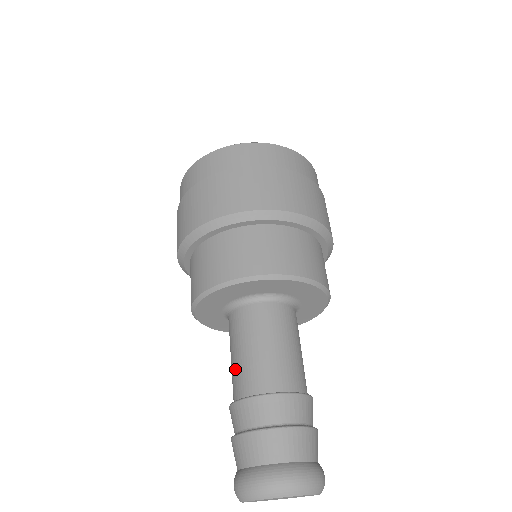
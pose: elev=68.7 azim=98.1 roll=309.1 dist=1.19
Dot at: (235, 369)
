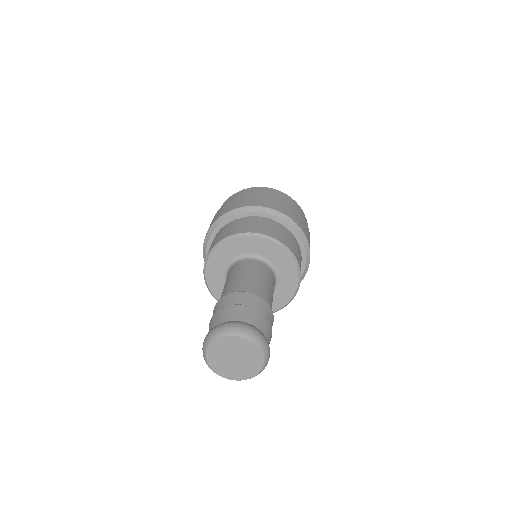
Dot at: occluded
